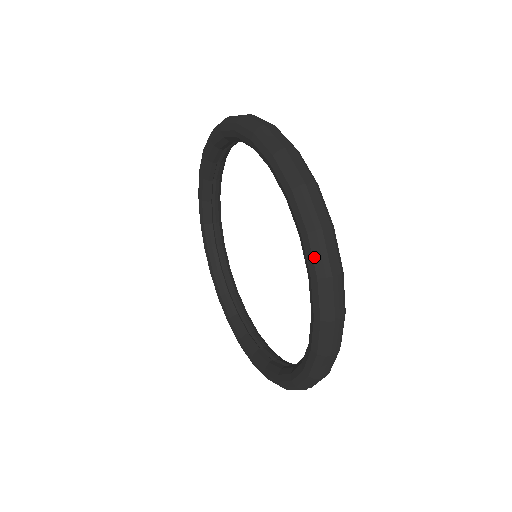
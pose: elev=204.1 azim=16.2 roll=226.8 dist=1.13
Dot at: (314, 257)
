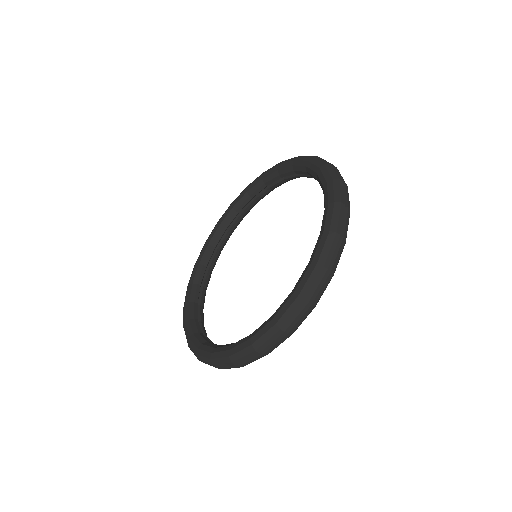
Dot at: (287, 312)
